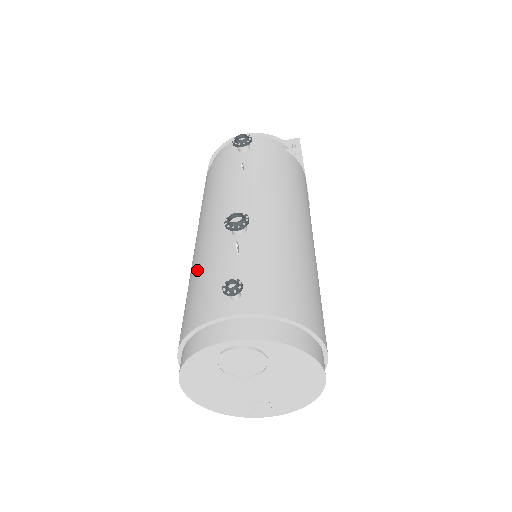
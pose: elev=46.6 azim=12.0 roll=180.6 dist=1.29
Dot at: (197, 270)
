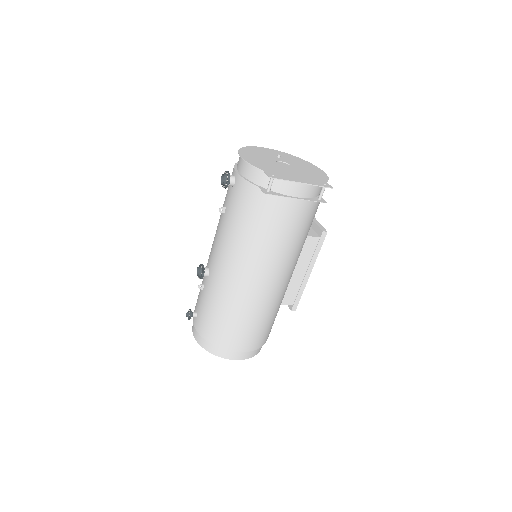
Dot at: occluded
